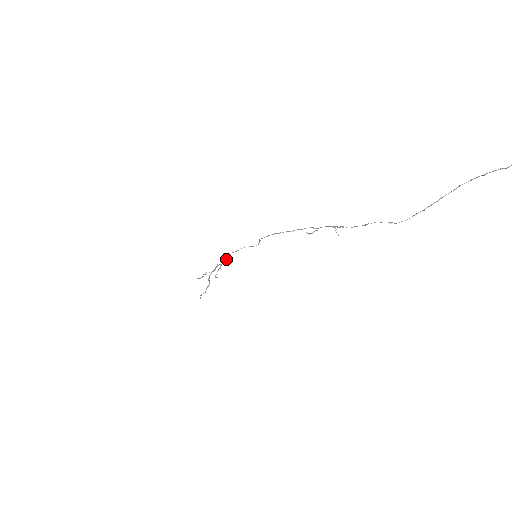
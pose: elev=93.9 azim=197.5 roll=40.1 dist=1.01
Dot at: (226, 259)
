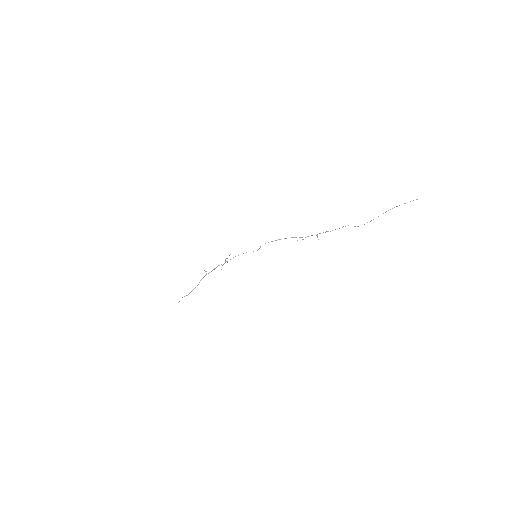
Dot at: occluded
